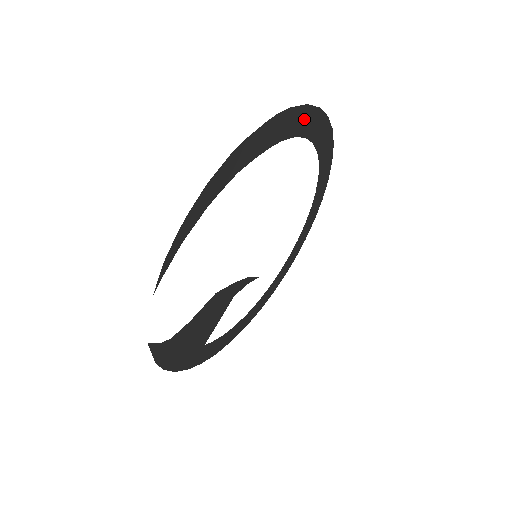
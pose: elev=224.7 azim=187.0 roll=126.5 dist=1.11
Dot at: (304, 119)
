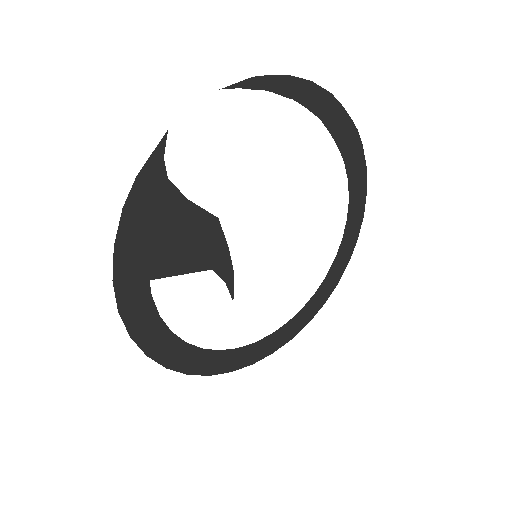
Dot at: (358, 178)
